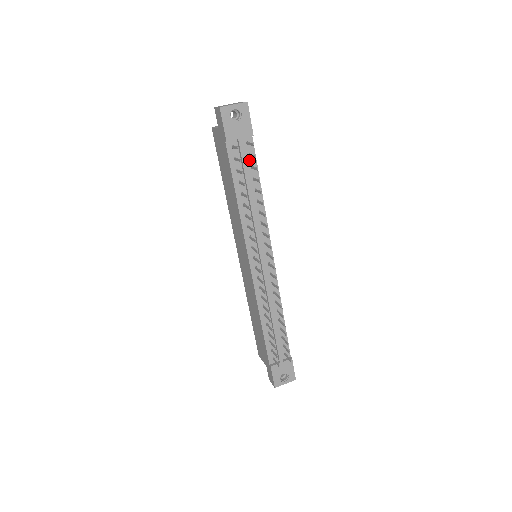
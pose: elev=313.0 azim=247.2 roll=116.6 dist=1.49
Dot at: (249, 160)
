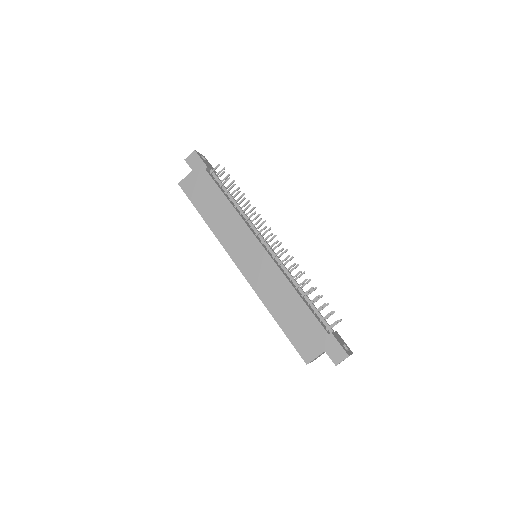
Dot at: occluded
